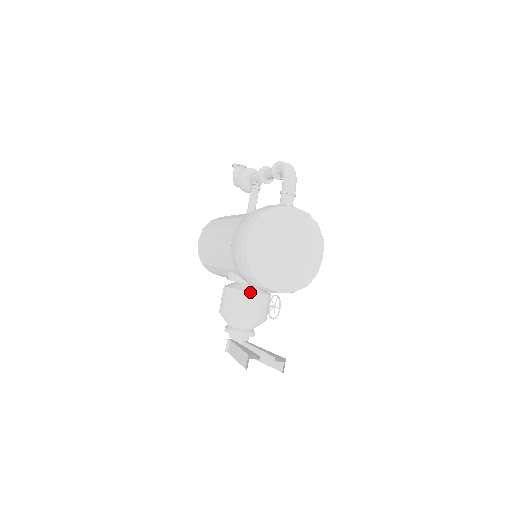
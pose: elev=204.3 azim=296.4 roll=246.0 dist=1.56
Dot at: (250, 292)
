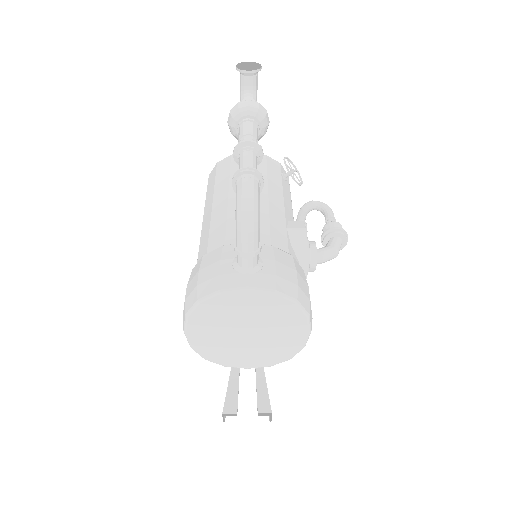
Dot at: occluded
